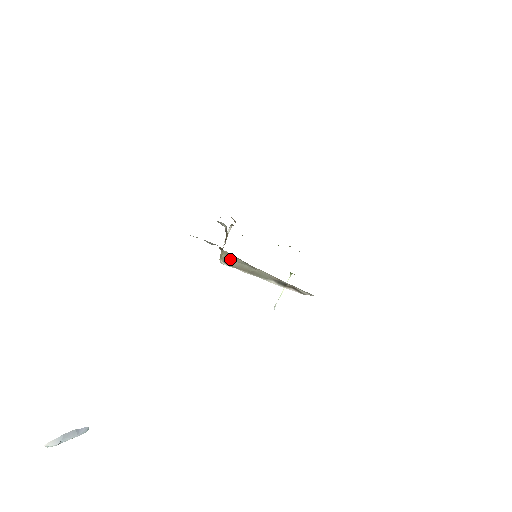
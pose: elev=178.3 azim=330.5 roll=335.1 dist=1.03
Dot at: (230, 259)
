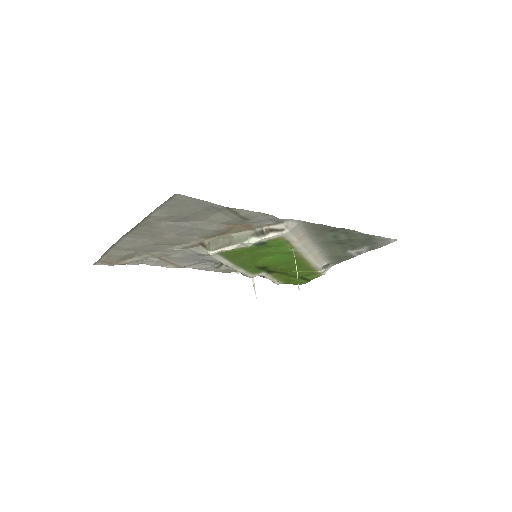
Dot at: (213, 244)
